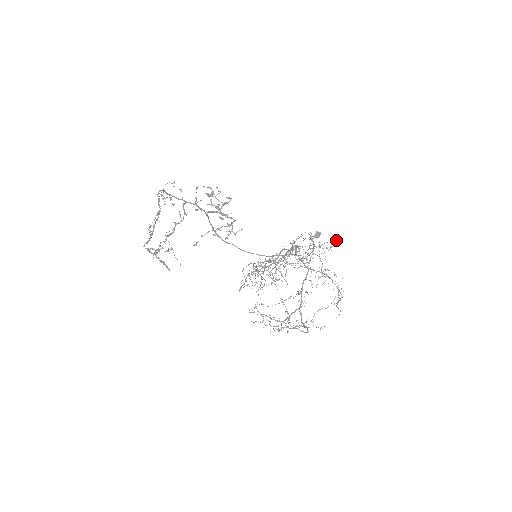
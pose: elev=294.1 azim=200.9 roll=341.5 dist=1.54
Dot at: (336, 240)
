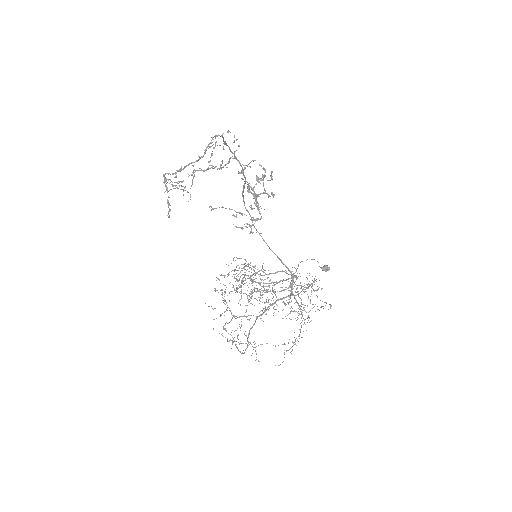
Dot at: occluded
